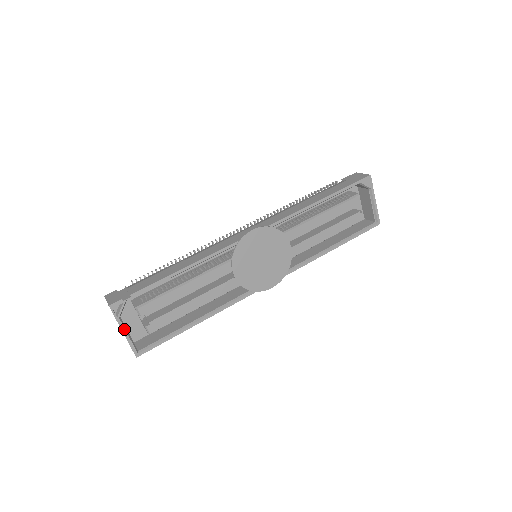
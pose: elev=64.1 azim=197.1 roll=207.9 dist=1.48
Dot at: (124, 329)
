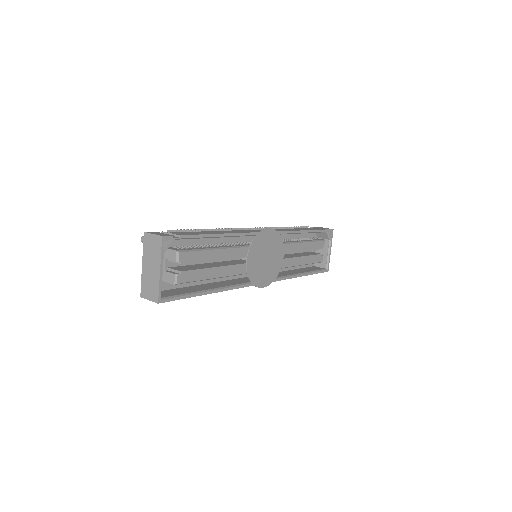
Dot at: (162, 267)
